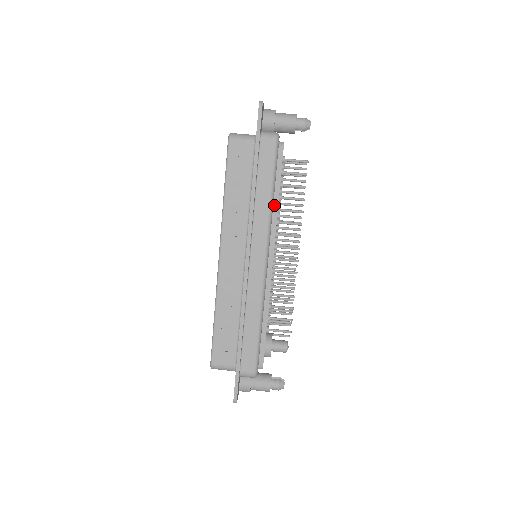
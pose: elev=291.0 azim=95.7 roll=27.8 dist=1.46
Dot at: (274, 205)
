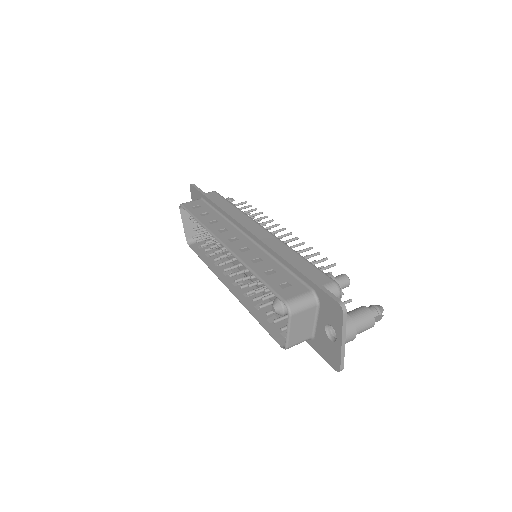
Dot at: occluded
